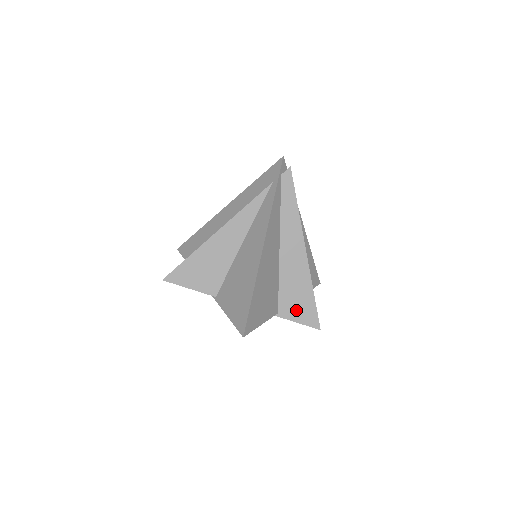
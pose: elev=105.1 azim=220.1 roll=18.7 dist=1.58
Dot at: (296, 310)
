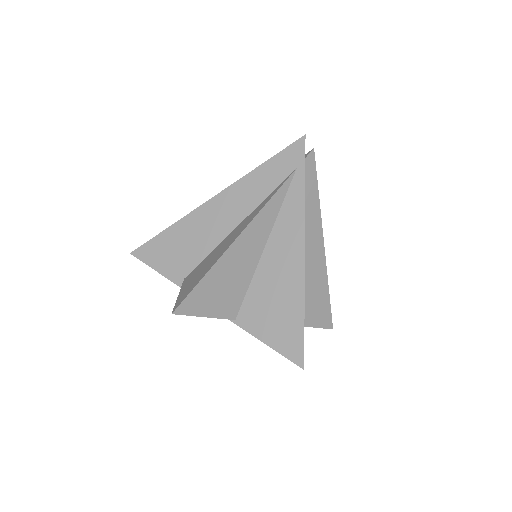
Dot at: (313, 314)
